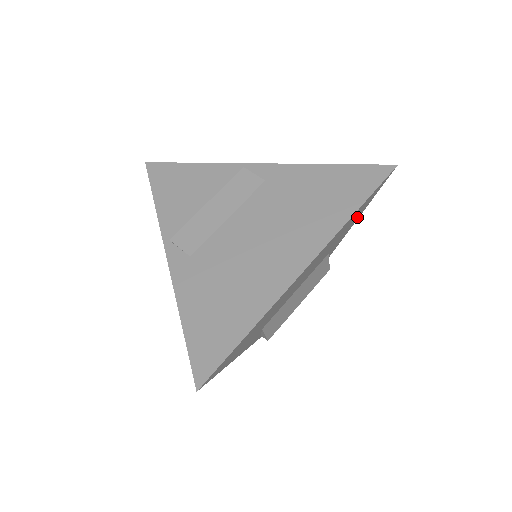
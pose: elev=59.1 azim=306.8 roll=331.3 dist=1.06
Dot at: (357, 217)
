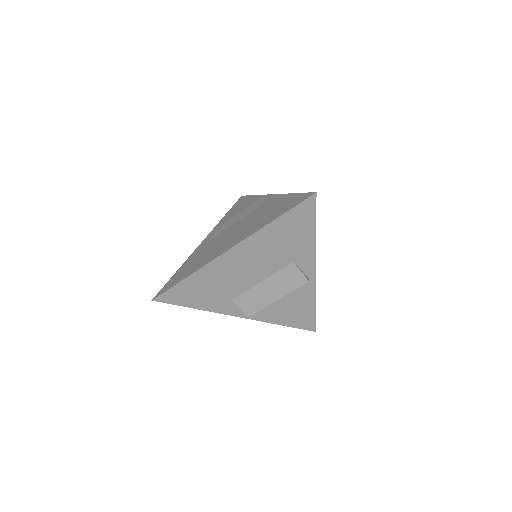
Dot at: (307, 235)
